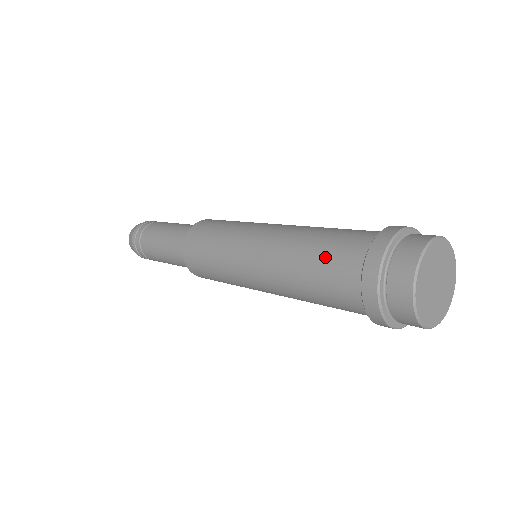
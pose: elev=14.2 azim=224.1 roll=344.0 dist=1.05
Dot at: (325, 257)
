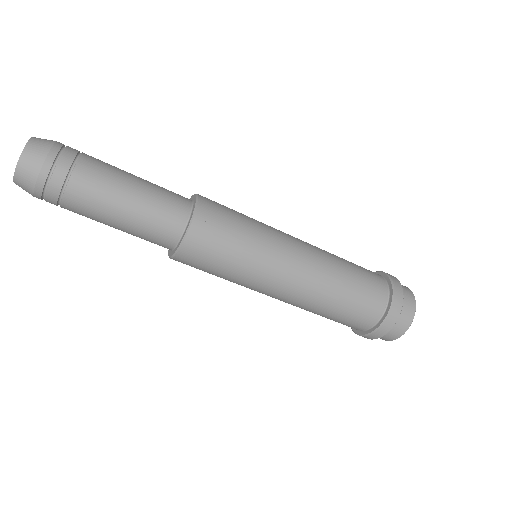
Dot at: (359, 298)
